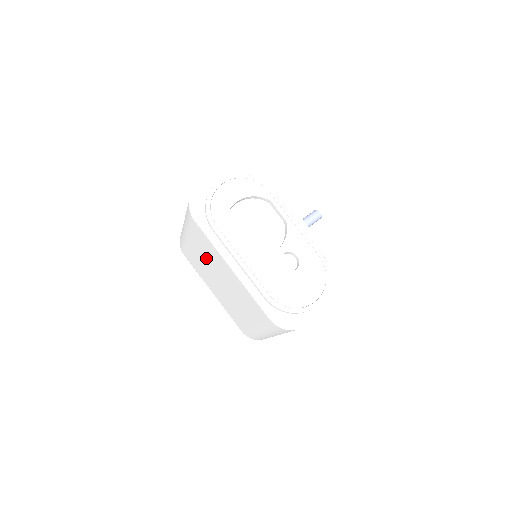
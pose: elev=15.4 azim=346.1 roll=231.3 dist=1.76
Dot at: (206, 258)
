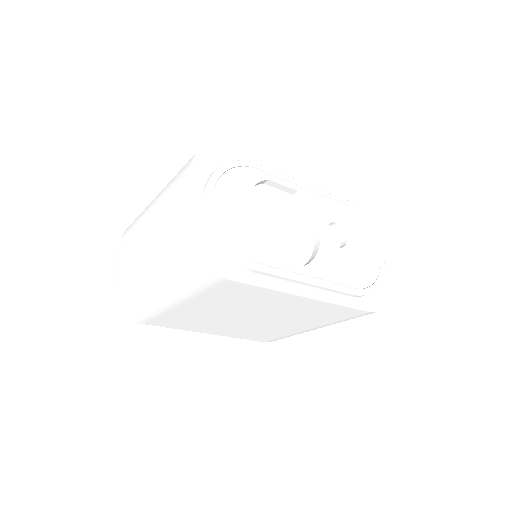
Dot at: (226, 308)
